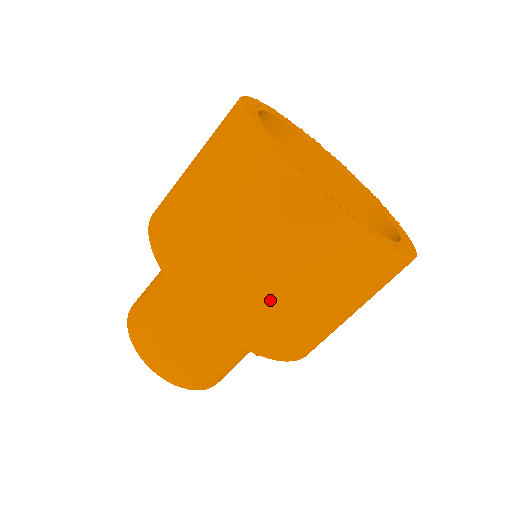
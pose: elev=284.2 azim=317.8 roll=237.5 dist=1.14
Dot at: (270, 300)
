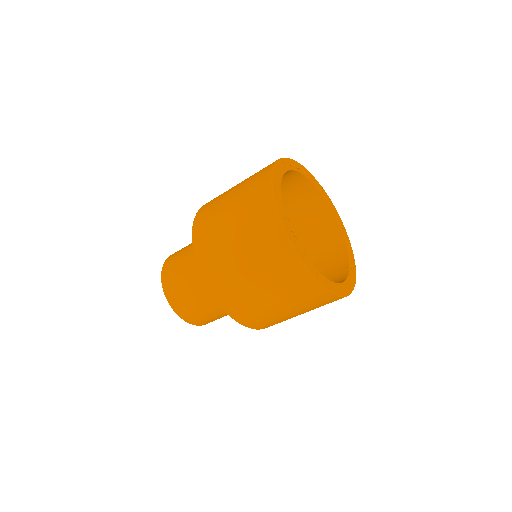
Dot at: (233, 266)
